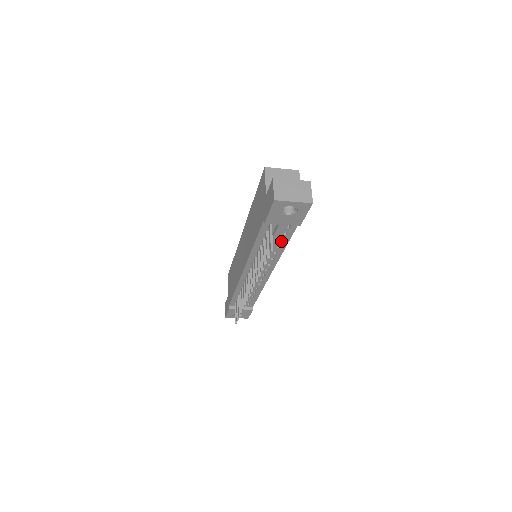
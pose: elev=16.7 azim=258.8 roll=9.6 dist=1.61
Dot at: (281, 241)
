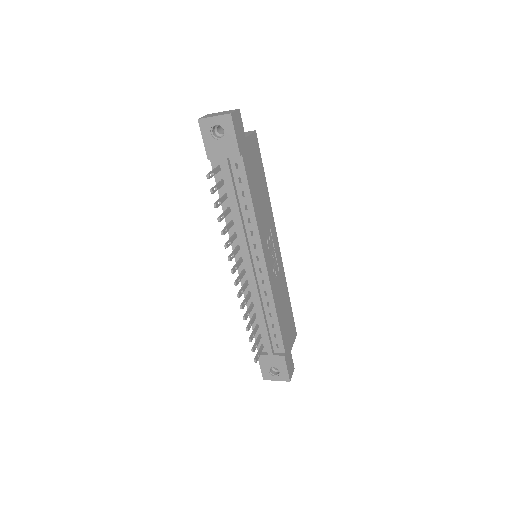
Dot at: (244, 196)
